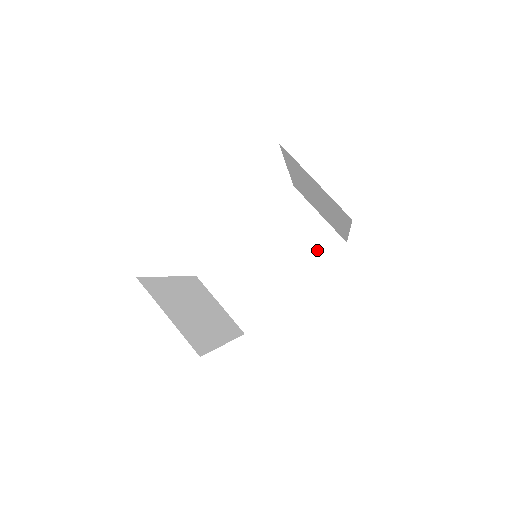
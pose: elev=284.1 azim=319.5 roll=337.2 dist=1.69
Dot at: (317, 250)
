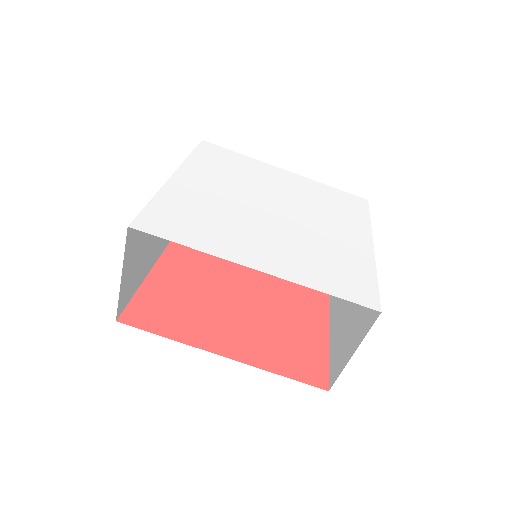
Dot at: occluded
